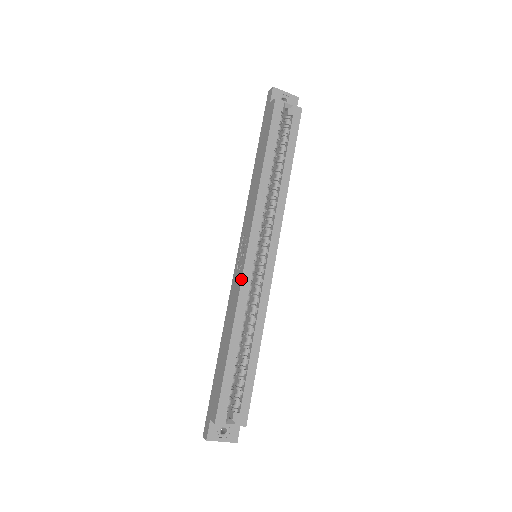
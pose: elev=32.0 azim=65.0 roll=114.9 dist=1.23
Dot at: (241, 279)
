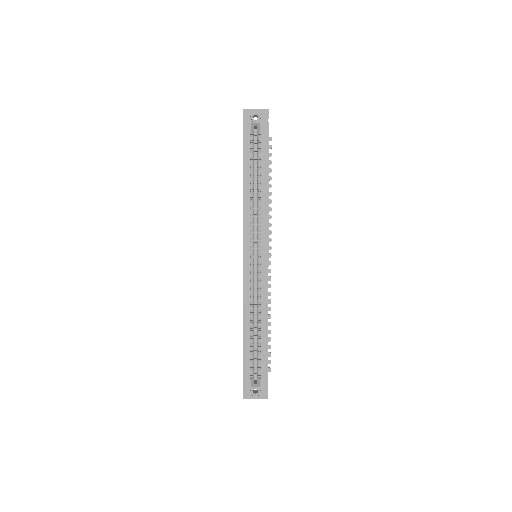
Dot at: occluded
